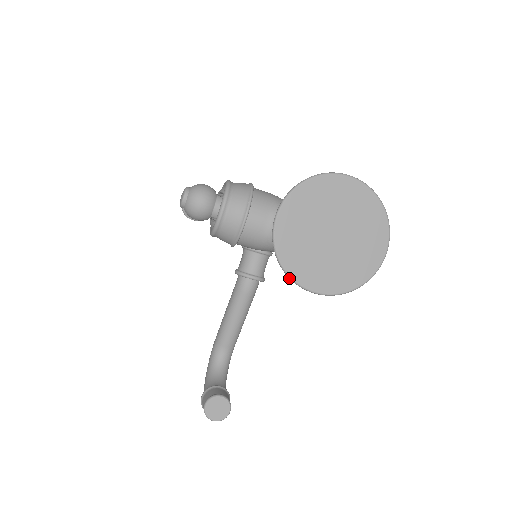
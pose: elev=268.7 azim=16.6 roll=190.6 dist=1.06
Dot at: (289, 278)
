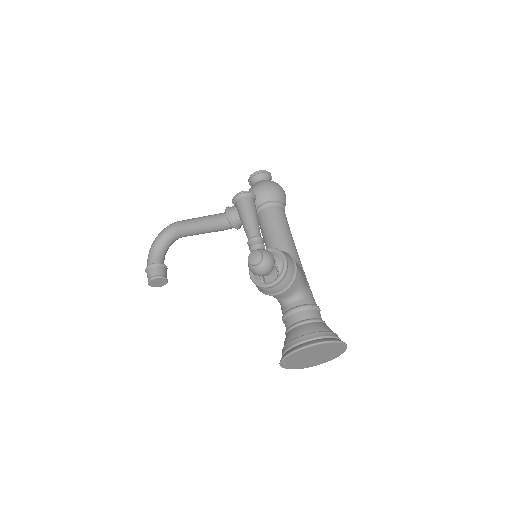
Dot at: (280, 363)
